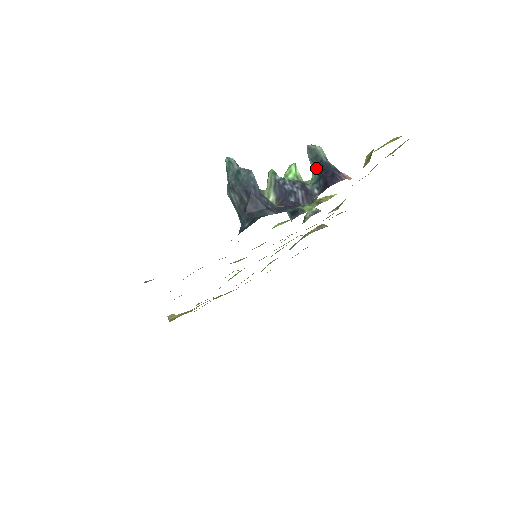
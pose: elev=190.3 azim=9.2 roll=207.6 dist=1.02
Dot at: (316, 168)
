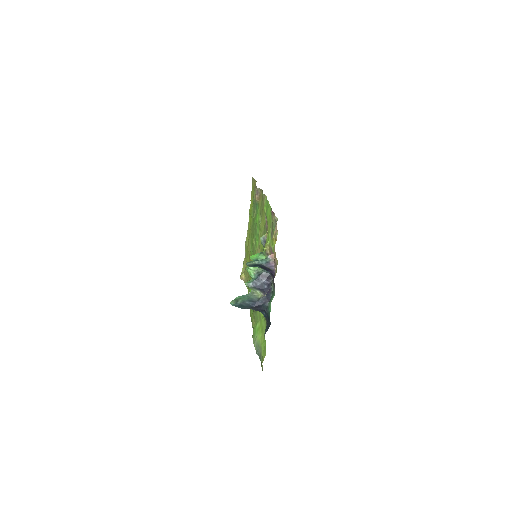
Dot at: (259, 267)
